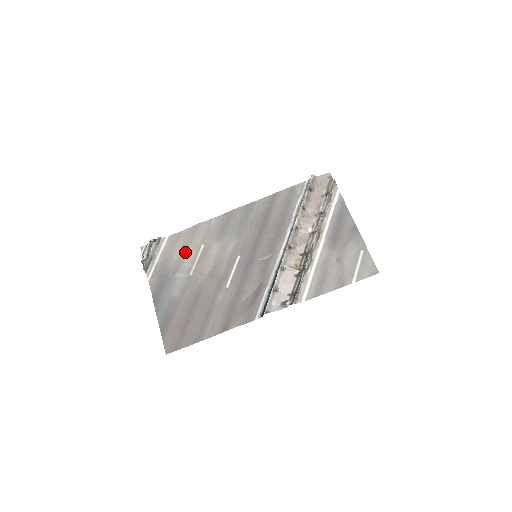
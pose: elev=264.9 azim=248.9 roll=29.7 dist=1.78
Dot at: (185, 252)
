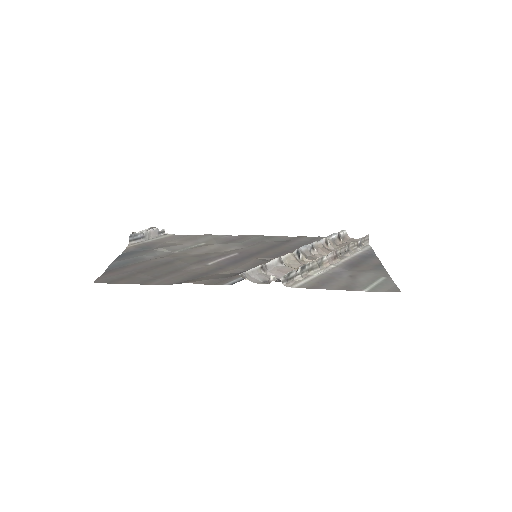
Dot at: (181, 242)
